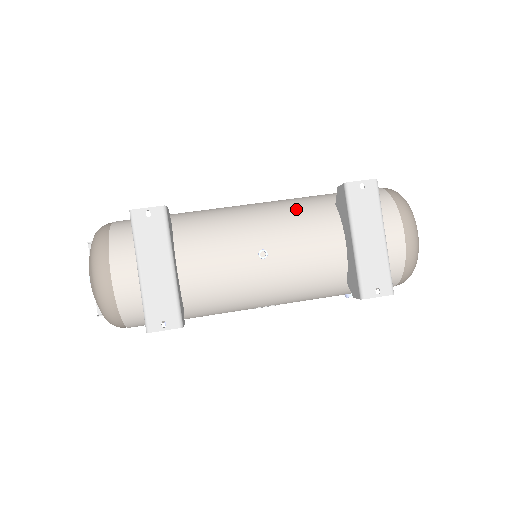
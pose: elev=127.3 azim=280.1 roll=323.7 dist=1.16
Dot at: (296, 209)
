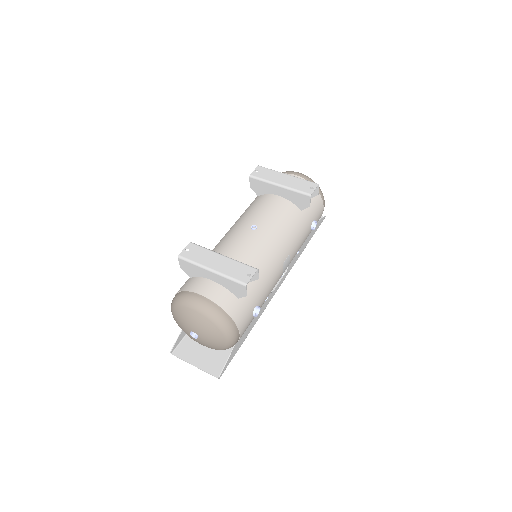
Dot at: (246, 211)
